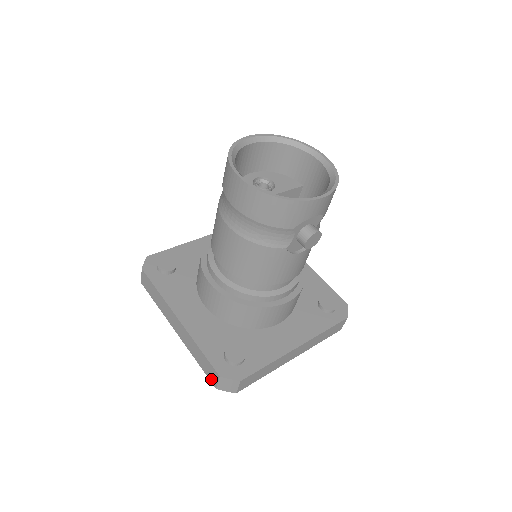
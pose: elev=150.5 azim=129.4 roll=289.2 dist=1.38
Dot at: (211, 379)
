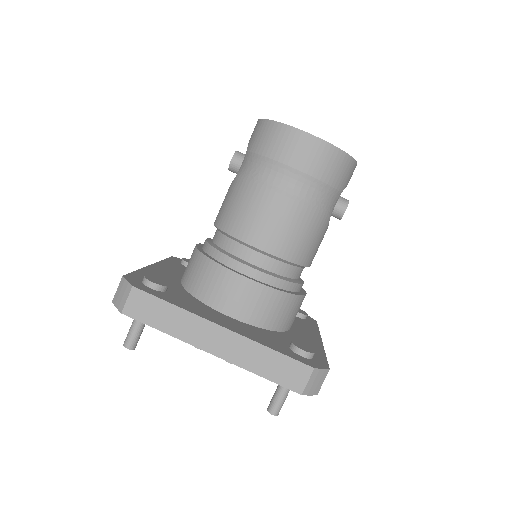
Dot at: (293, 385)
